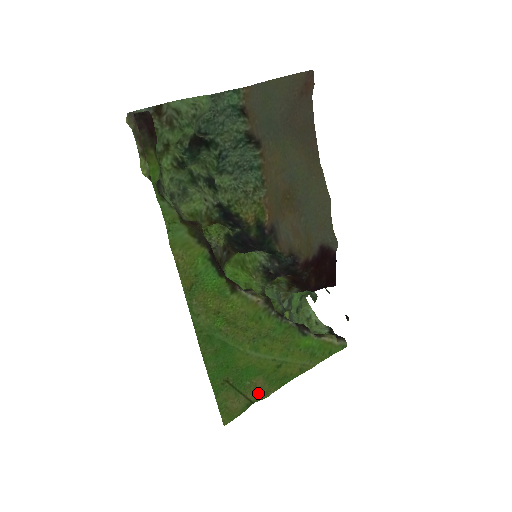
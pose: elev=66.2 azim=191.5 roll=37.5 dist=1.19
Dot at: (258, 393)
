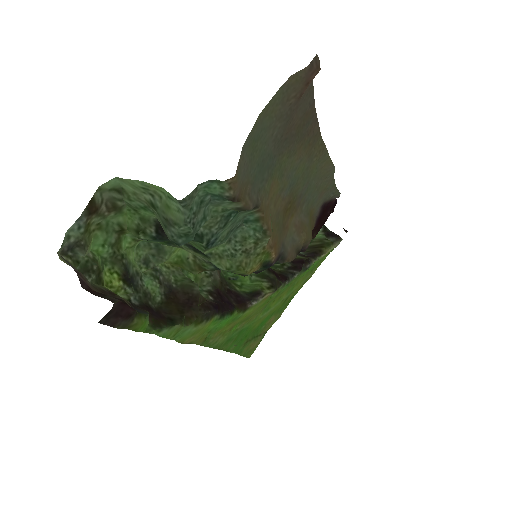
Dot at: (272, 324)
